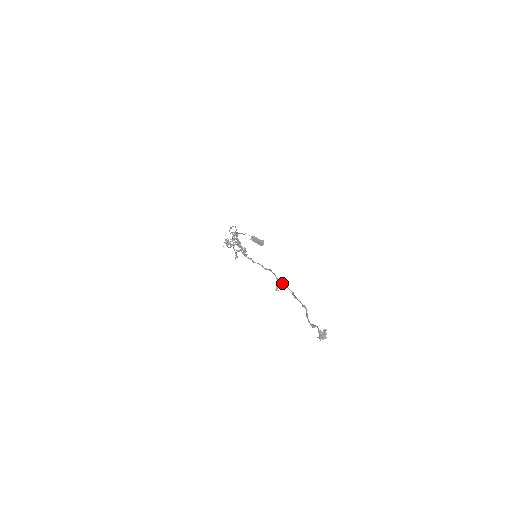
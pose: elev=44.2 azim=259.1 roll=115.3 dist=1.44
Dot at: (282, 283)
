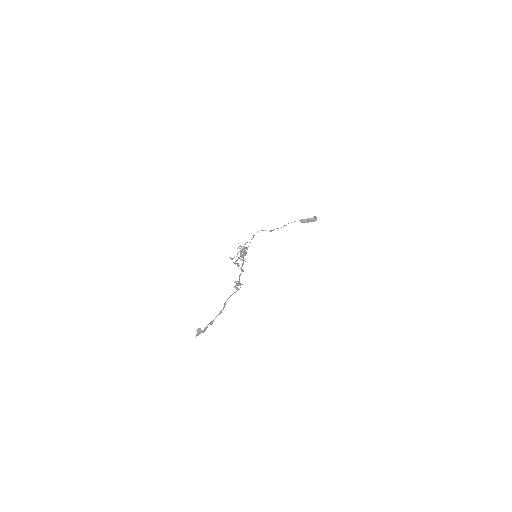
Dot at: (236, 284)
